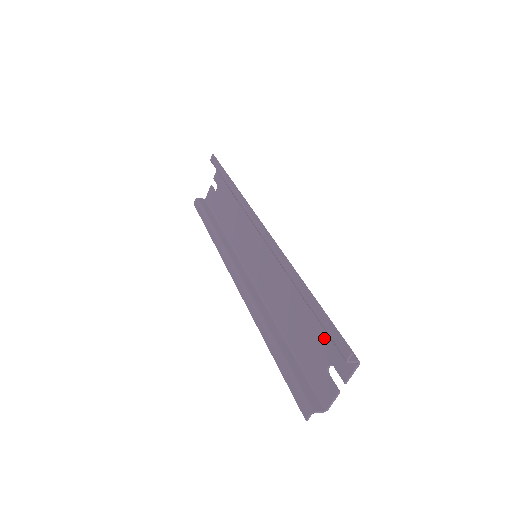
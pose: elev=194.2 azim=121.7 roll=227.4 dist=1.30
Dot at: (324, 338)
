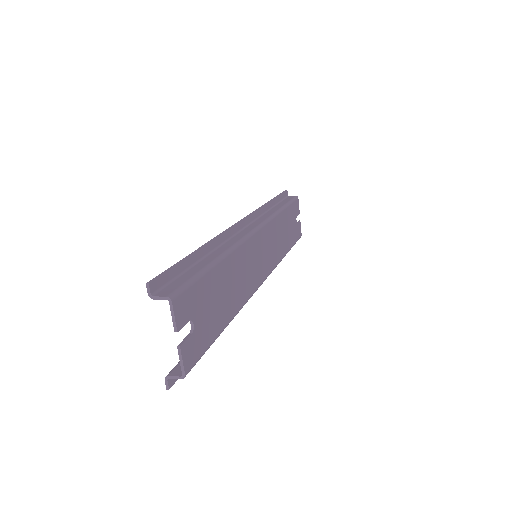
Dot at: (199, 296)
